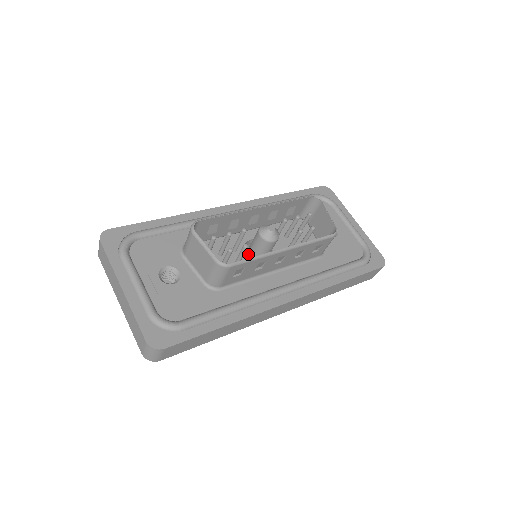
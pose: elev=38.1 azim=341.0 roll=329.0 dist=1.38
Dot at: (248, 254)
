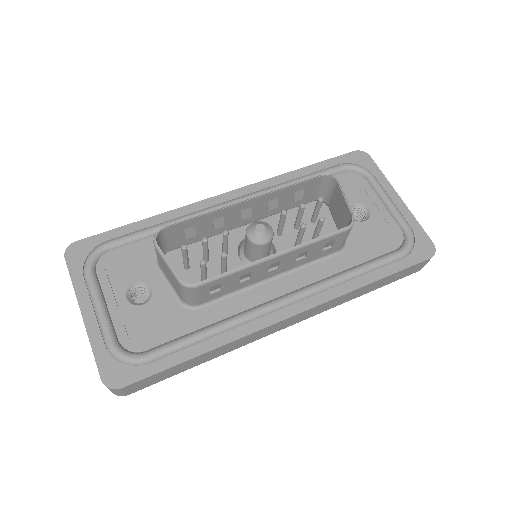
Dot at: (243, 256)
